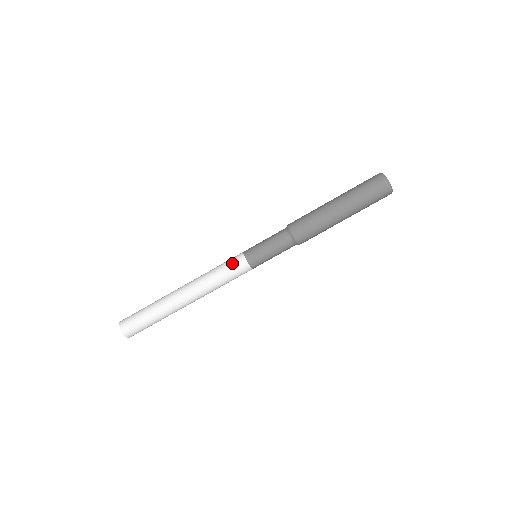
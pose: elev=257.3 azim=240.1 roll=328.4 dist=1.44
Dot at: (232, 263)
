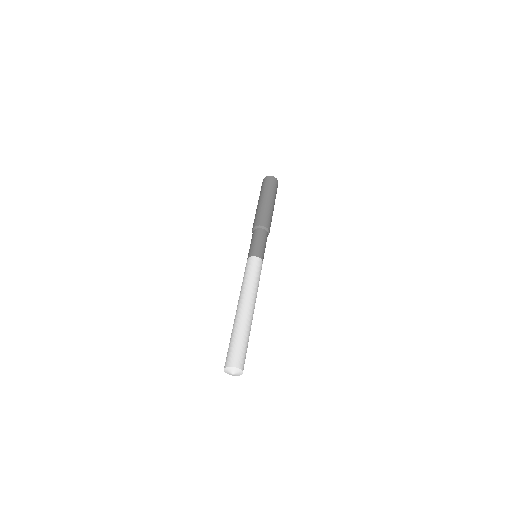
Dot at: (246, 267)
